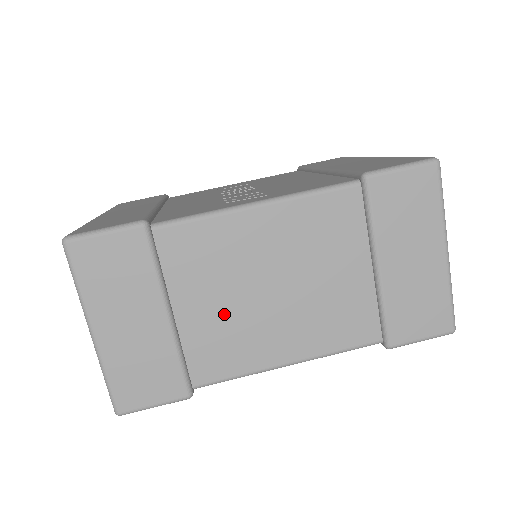
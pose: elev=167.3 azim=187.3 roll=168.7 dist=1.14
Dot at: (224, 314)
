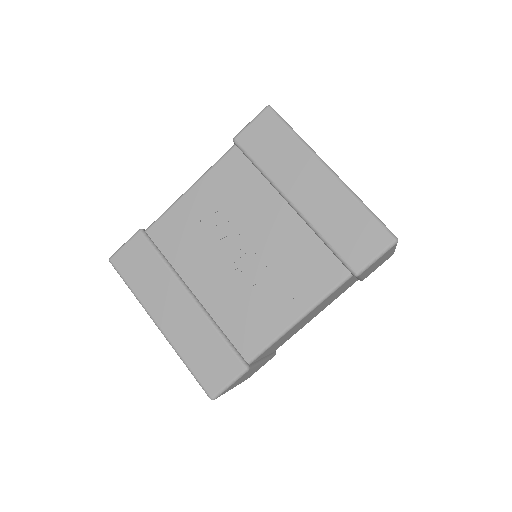
Dot at: (286, 338)
